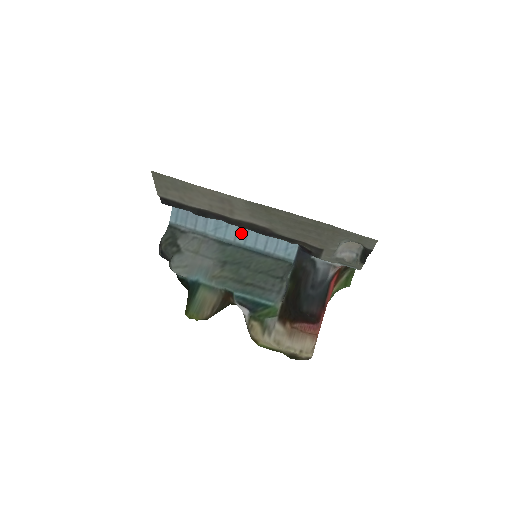
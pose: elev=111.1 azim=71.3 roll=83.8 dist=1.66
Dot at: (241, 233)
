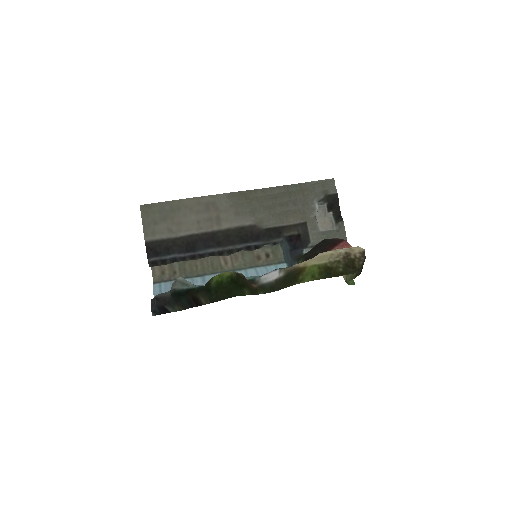
Dot at: occluded
